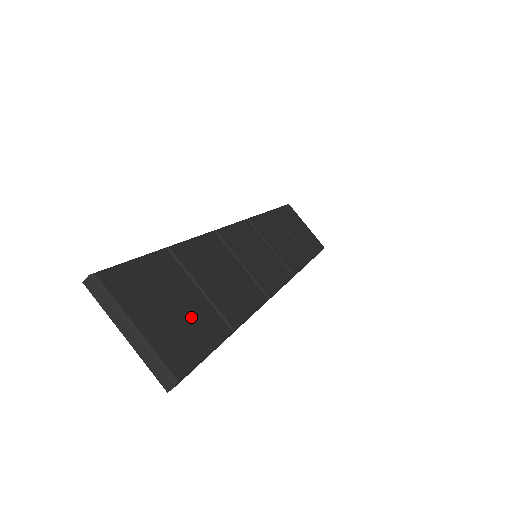
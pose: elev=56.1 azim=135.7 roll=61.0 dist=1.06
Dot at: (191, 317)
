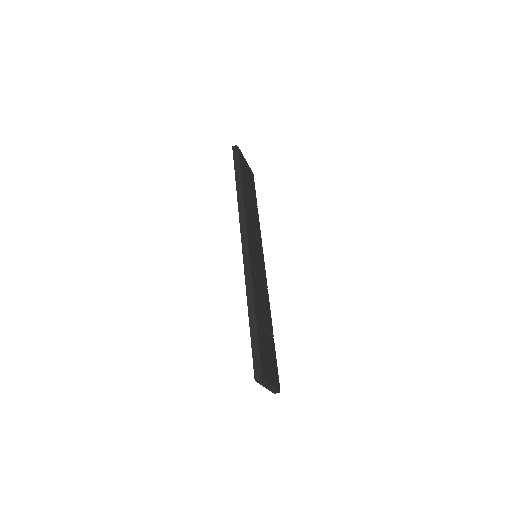
Dot at: (271, 353)
